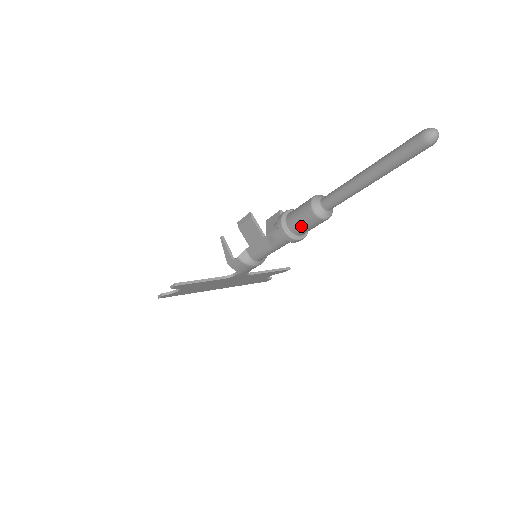
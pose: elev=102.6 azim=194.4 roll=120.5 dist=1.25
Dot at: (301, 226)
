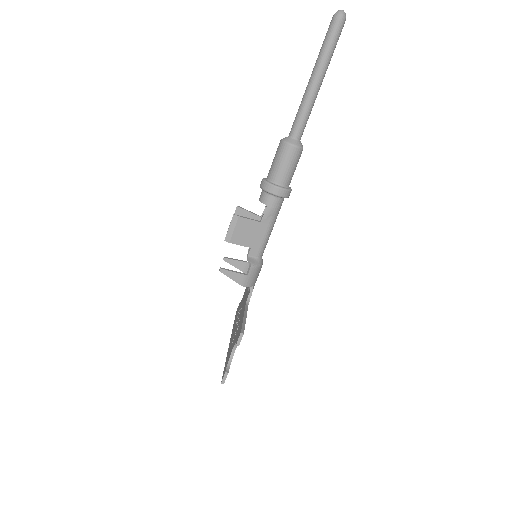
Dot at: (291, 171)
